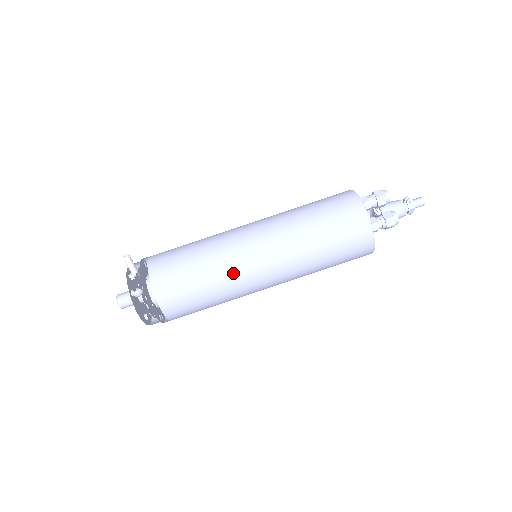
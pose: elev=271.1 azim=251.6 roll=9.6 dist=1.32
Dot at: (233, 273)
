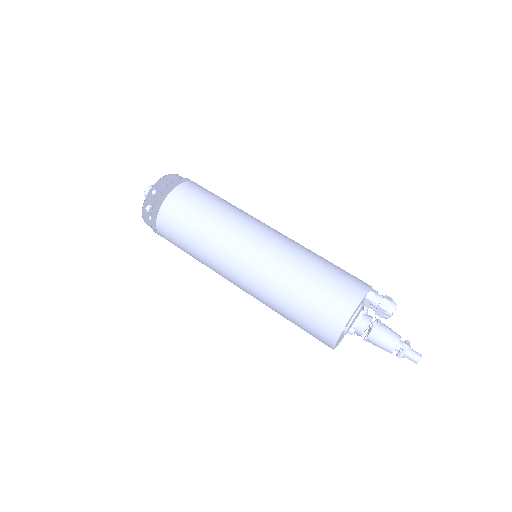
Dot at: (248, 215)
